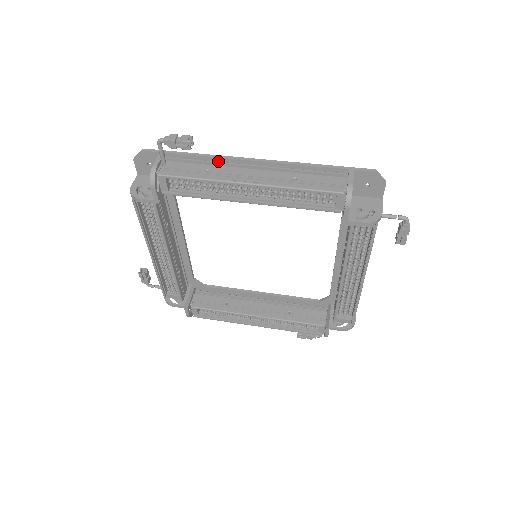
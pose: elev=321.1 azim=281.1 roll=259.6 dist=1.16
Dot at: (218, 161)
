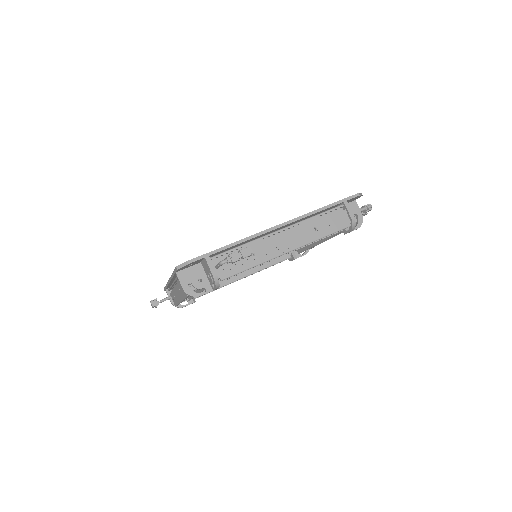
Dot at: (251, 239)
